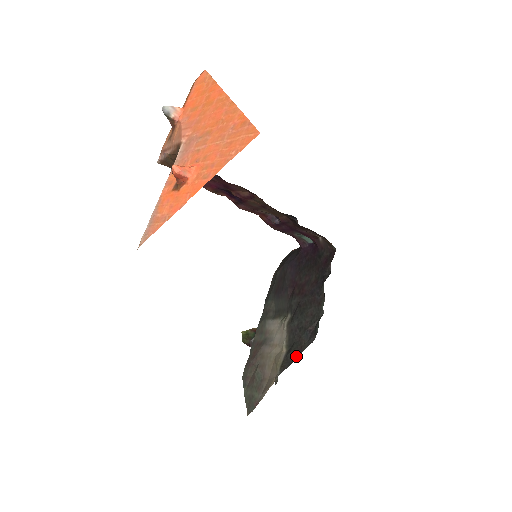
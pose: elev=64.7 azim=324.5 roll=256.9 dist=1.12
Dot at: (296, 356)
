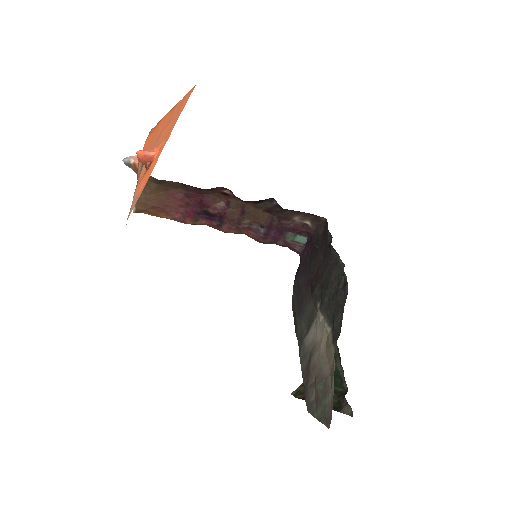
Dot at: (341, 318)
